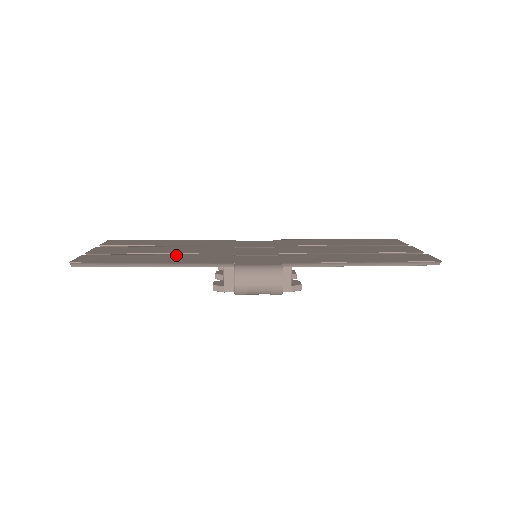
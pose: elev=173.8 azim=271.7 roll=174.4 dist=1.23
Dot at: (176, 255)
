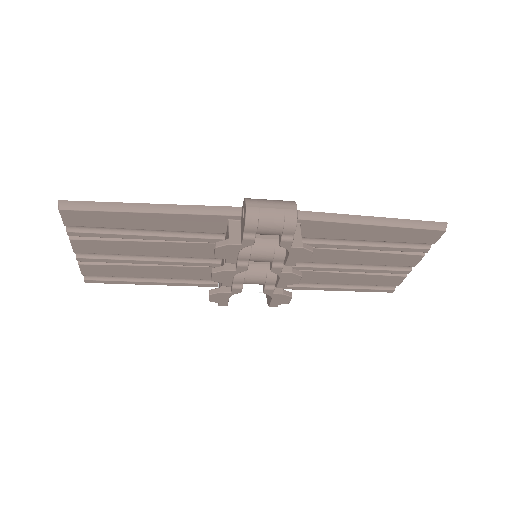
Dot at: occluded
